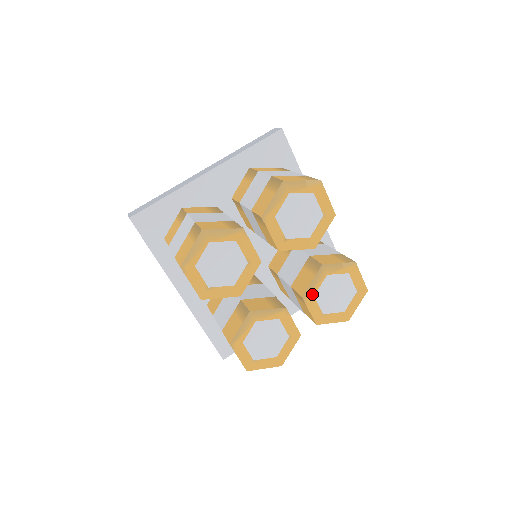
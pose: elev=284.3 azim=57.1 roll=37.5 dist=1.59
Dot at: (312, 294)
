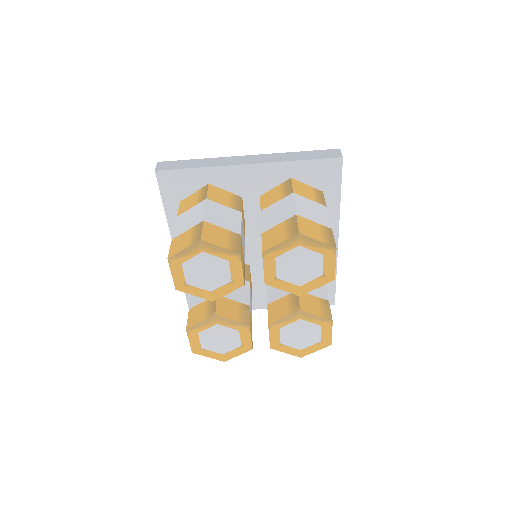
Dot at: (278, 326)
